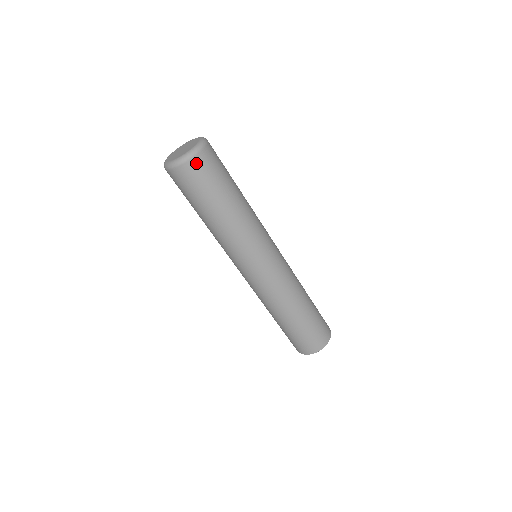
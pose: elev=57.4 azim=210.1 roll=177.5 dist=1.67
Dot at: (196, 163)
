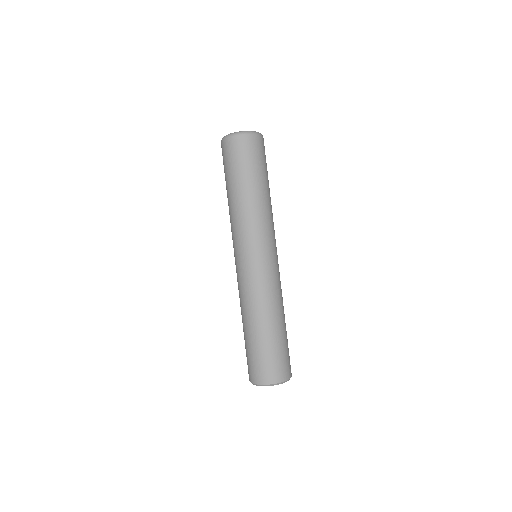
Dot at: occluded
